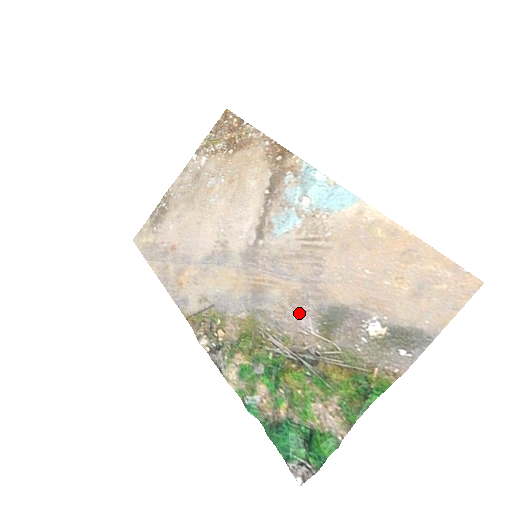
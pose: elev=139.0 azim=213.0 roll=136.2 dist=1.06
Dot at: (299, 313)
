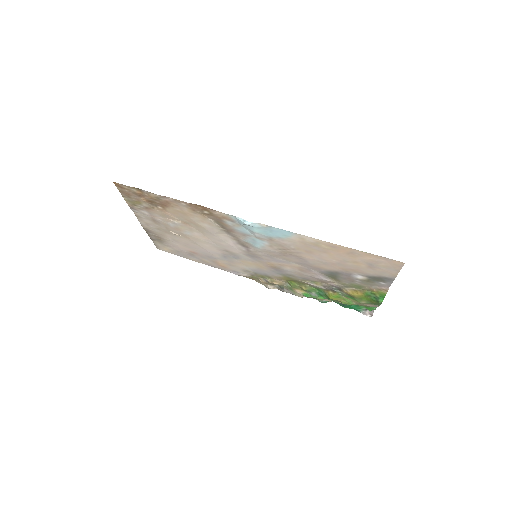
Dot at: (311, 275)
